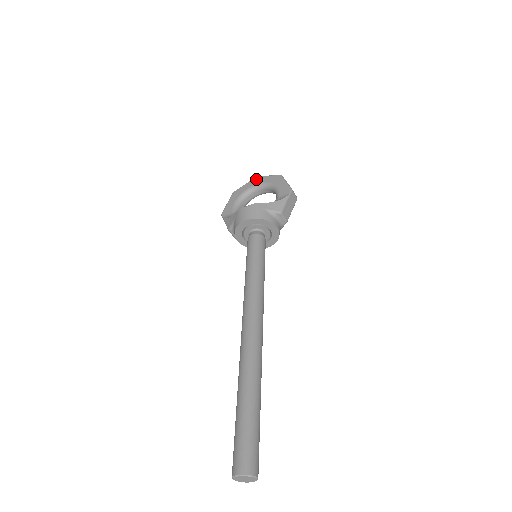
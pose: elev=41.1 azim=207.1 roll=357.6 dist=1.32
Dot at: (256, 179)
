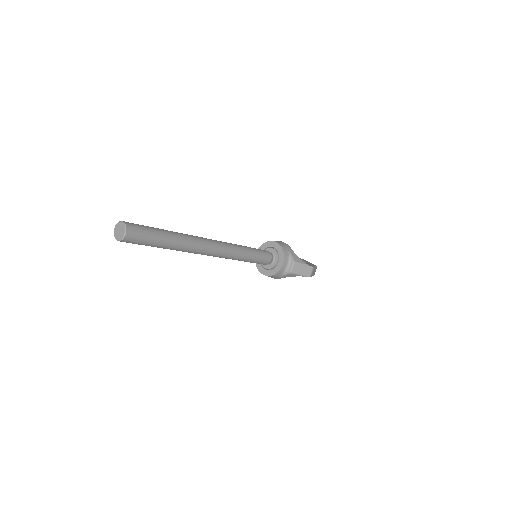
Dot at: (303, 259)
